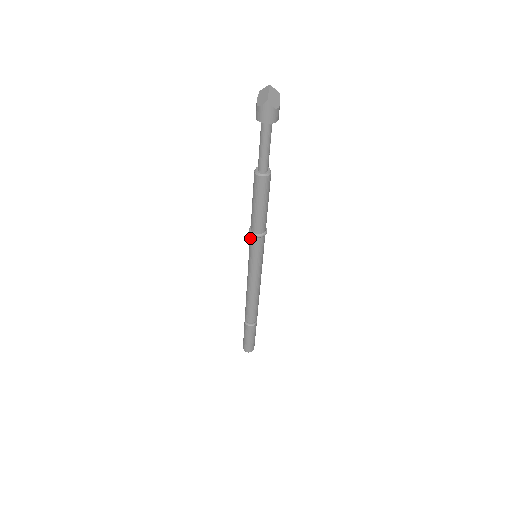
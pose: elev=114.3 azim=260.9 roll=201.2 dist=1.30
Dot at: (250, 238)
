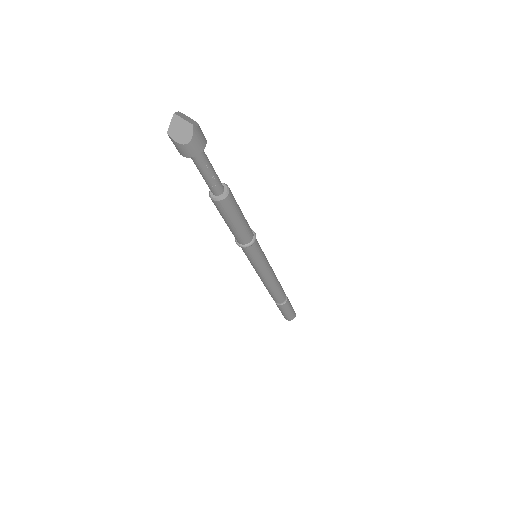
Dot at: occluded
